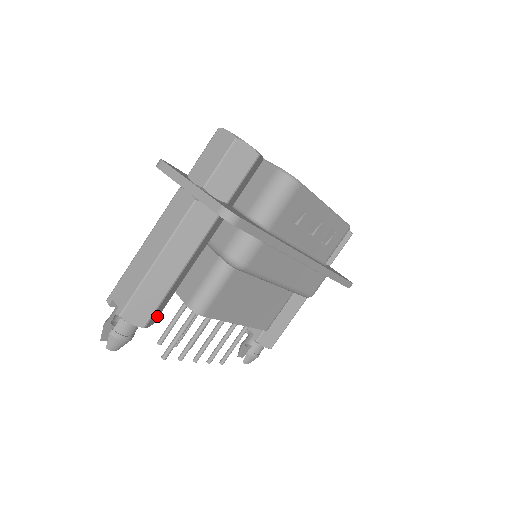
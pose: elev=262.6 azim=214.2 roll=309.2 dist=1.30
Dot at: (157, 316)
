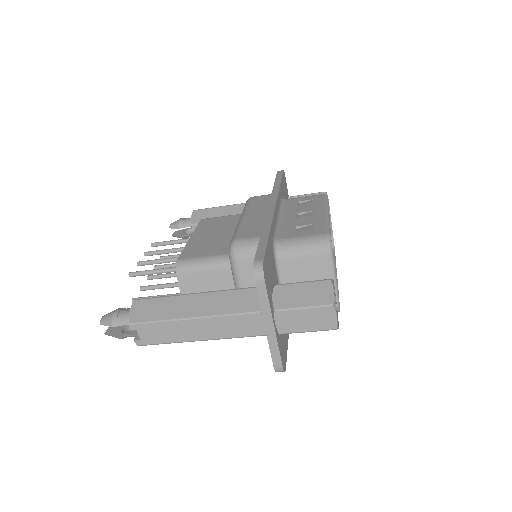
Dot at: occluded
